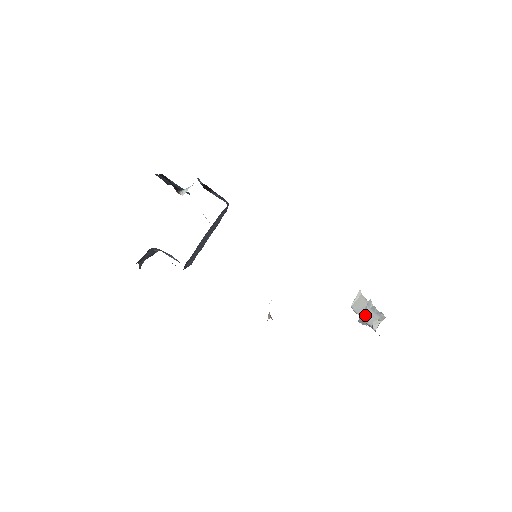
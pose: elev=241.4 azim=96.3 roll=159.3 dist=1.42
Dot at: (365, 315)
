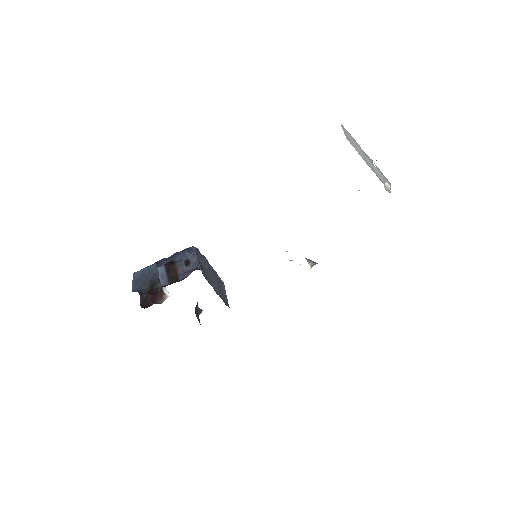
Dot at: (369, 166)
